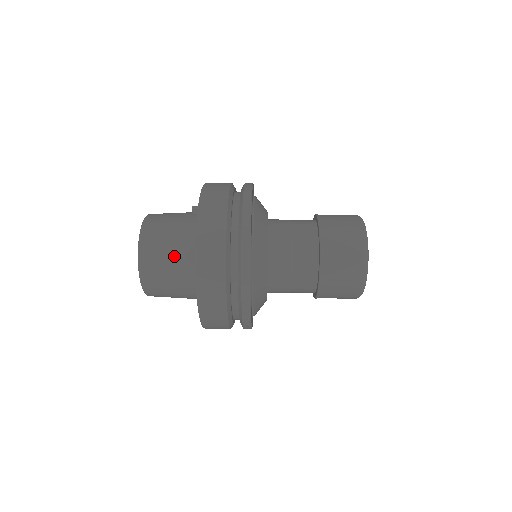
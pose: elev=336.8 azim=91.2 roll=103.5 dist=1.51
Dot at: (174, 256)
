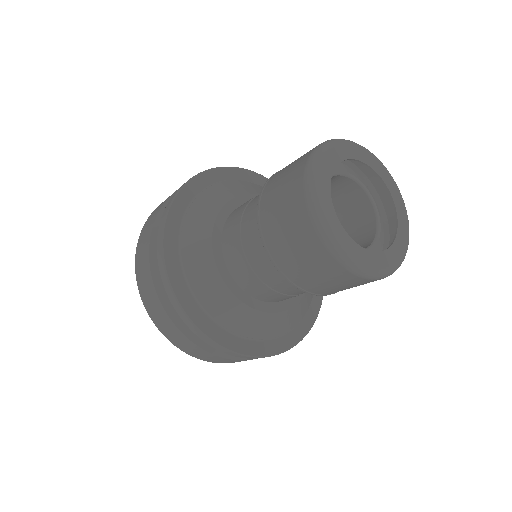
Dot at: occluded
